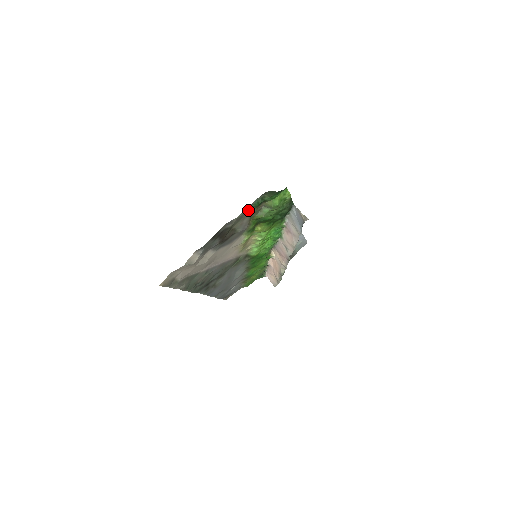
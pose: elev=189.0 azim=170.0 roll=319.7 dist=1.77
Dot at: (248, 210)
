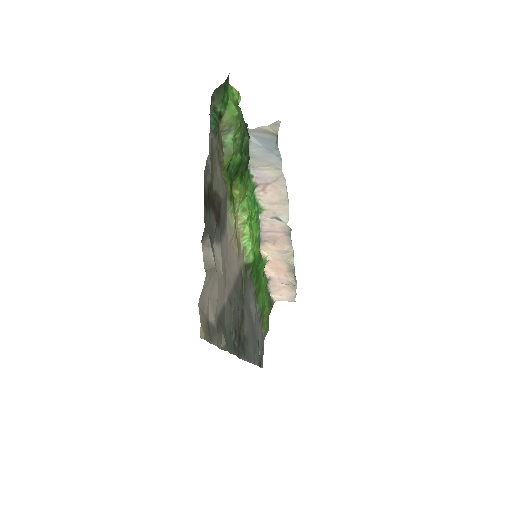
Dot at: (212, 141)
